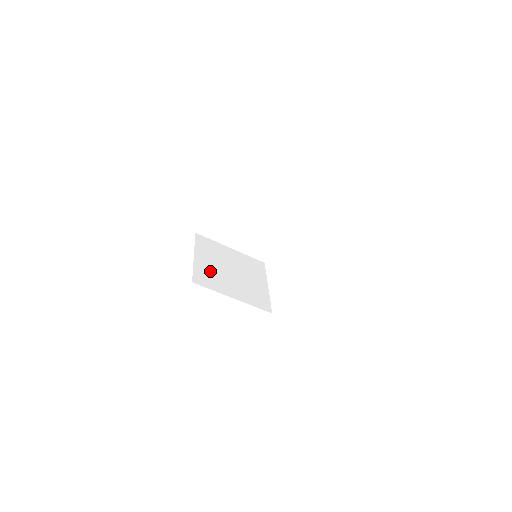
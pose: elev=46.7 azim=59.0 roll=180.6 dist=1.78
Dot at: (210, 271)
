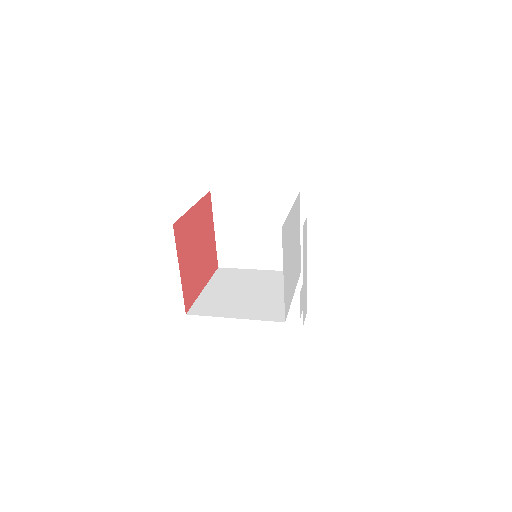
Dot at: (233, 244)
